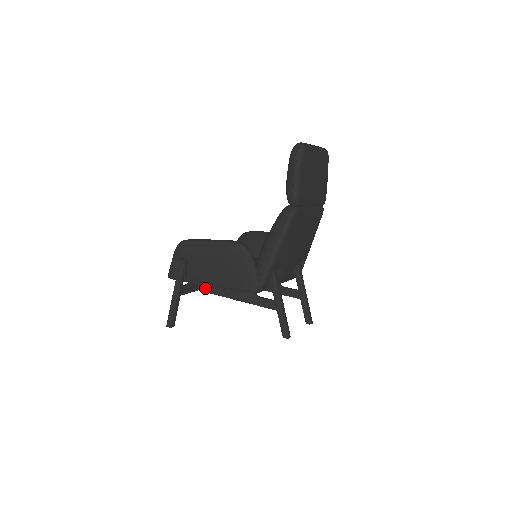
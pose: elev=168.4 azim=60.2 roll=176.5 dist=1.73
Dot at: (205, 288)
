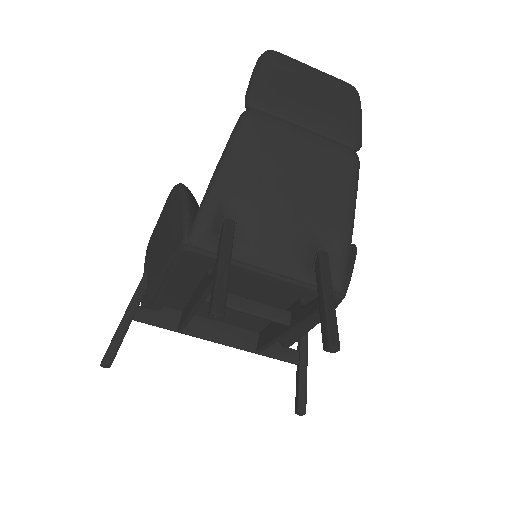
Dot at: (182, 319)
